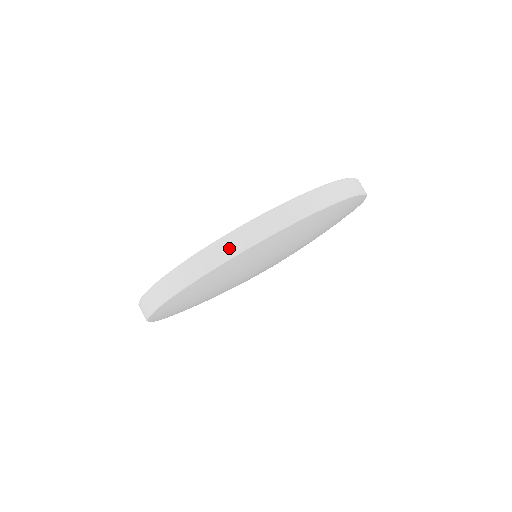
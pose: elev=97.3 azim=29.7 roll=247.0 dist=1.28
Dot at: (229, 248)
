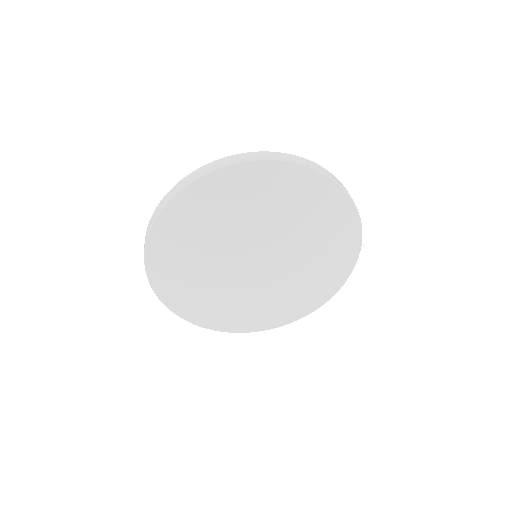
Dot at: (185, 182)
